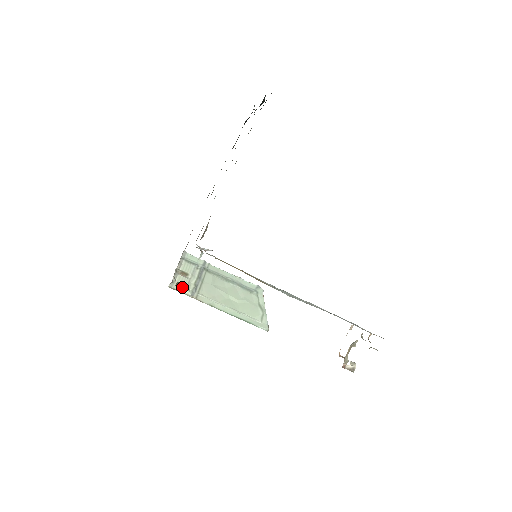
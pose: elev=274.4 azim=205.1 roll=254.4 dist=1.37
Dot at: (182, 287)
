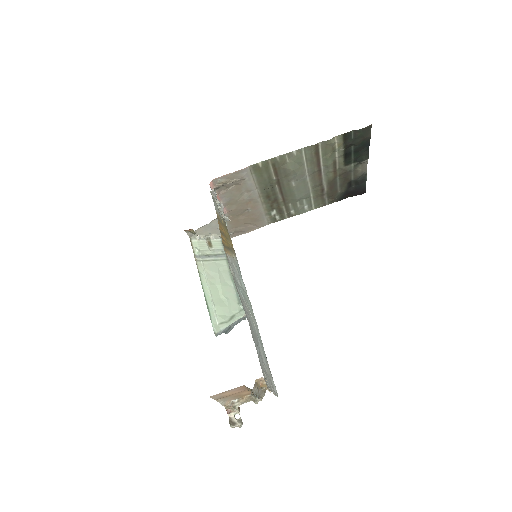
Dot at: (197, 247)
